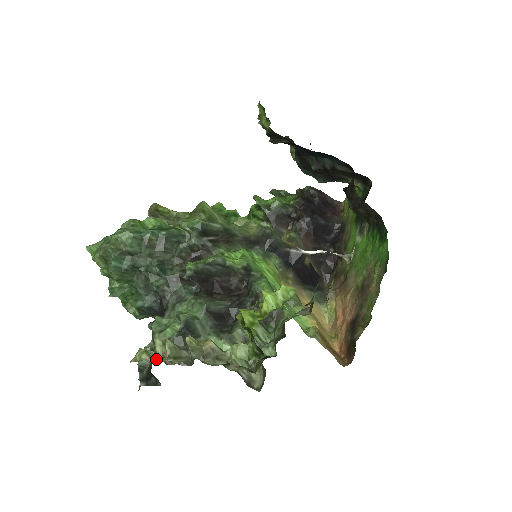
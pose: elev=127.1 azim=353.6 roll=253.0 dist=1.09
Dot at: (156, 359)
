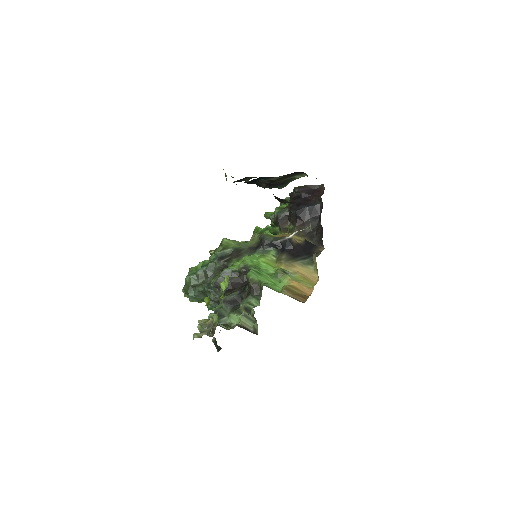
Dot at: (201, 336)
